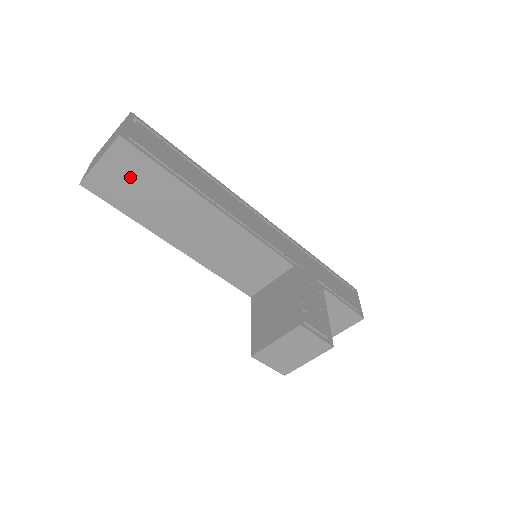
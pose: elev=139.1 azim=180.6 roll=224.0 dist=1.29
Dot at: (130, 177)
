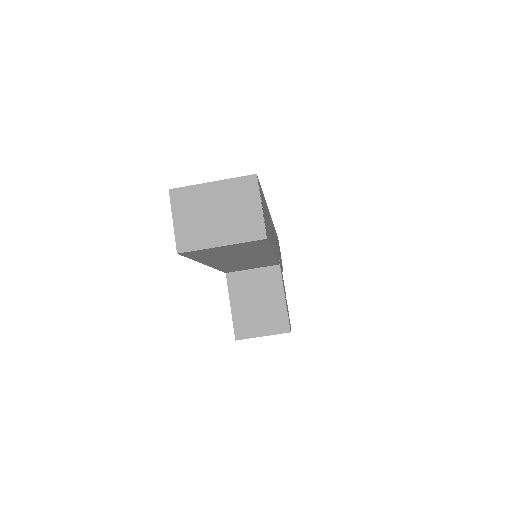
Dot at: (234, 250)
